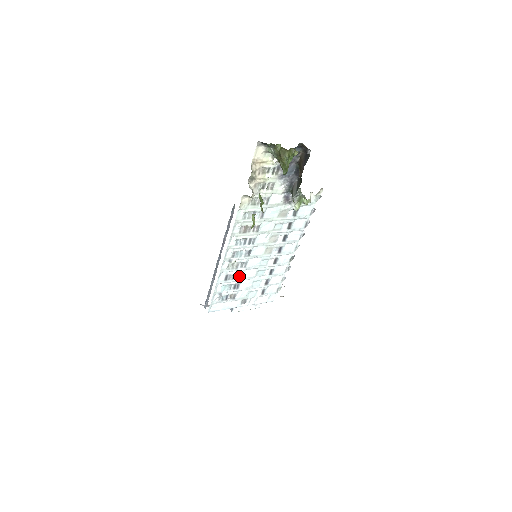
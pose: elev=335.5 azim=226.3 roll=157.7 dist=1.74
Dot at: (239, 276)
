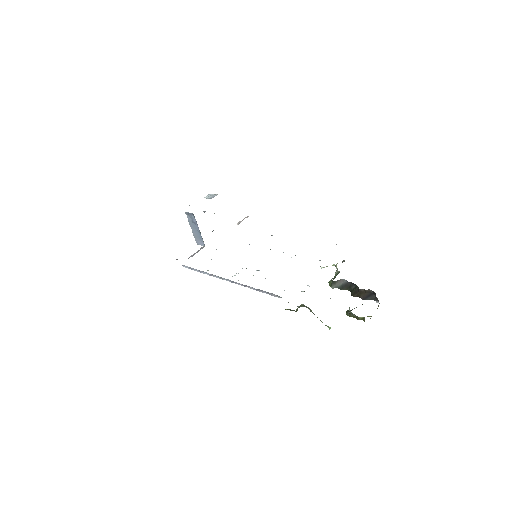
Dot at: occluded
